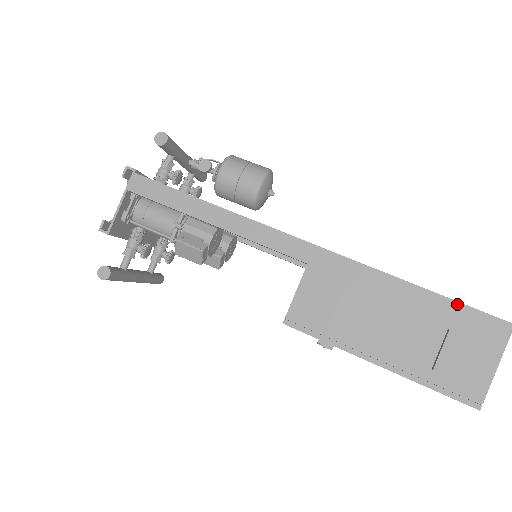
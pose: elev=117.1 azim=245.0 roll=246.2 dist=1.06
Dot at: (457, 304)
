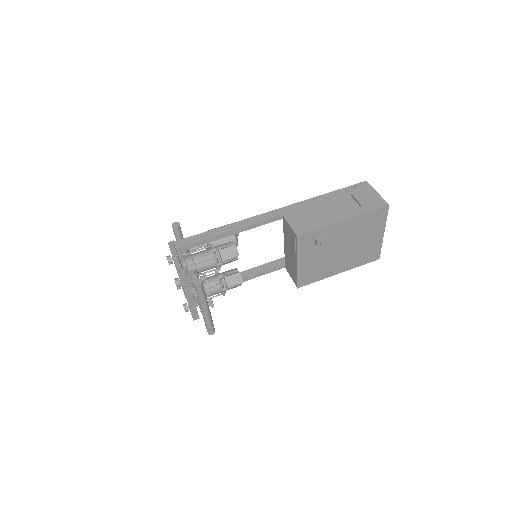
Dot at: (344, 188)
